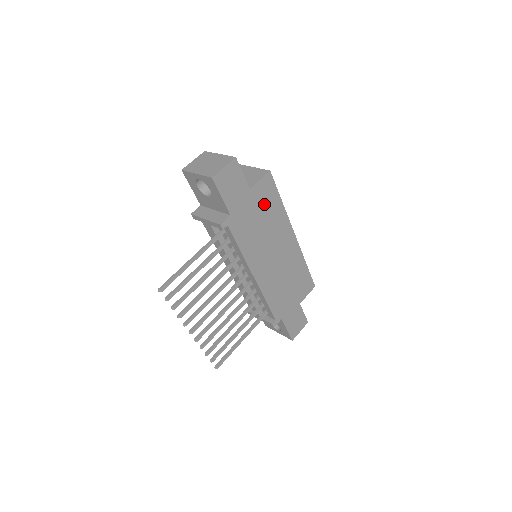
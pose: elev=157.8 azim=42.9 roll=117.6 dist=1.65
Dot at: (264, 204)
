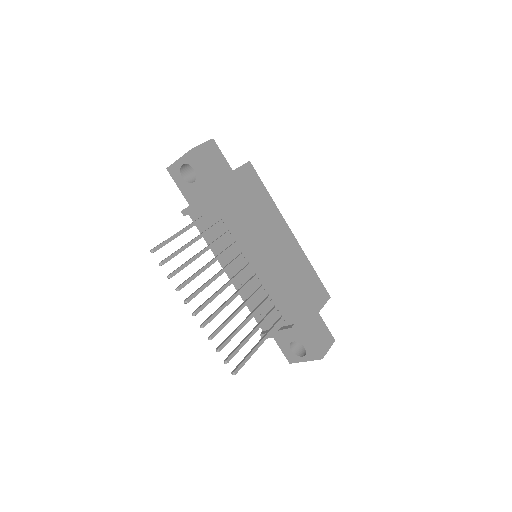
Dot at: (250, 190)
